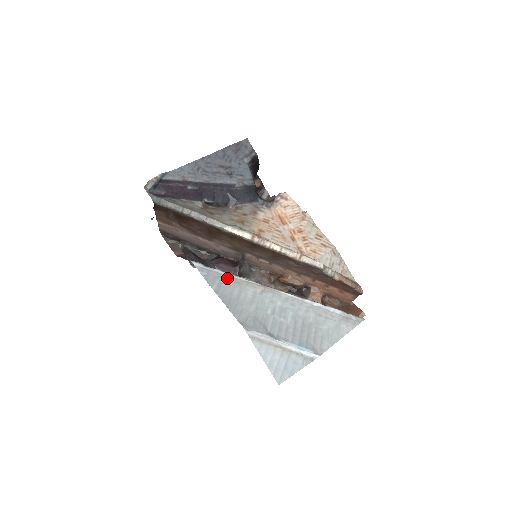
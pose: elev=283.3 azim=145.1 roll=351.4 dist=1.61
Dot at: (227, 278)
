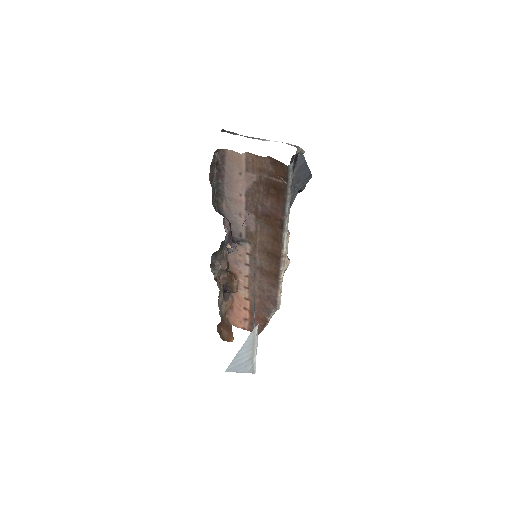
Dot at: occluded
